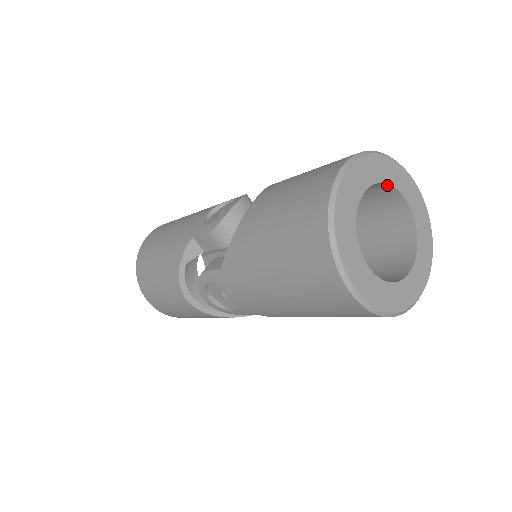
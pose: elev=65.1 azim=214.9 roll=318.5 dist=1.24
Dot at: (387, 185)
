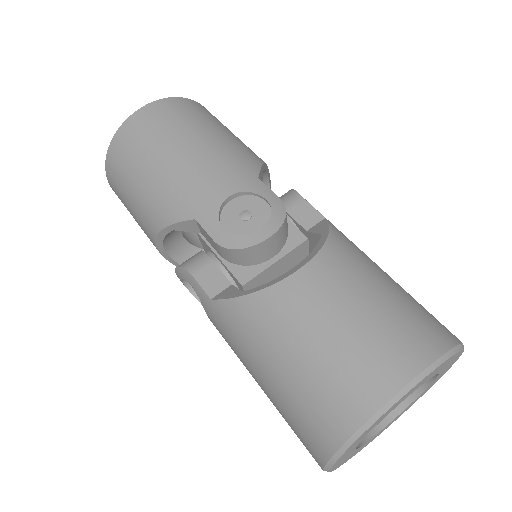
Dot at: occluded
